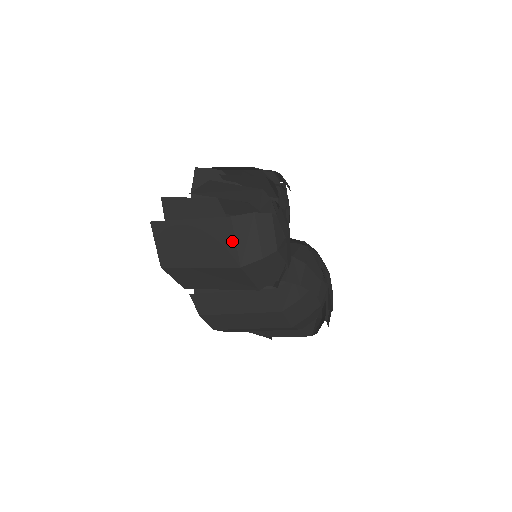
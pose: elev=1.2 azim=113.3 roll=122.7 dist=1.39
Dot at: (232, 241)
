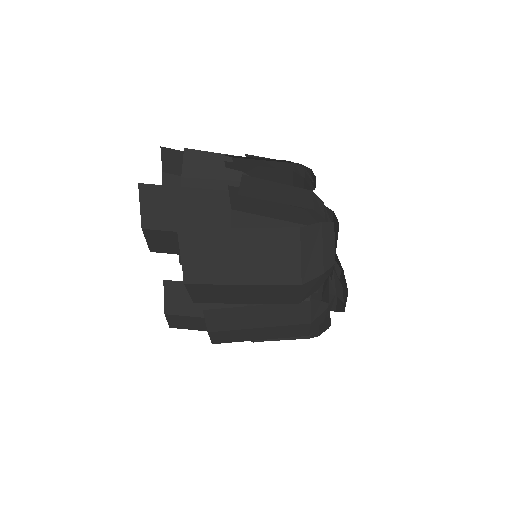
Dot at: (296, 256)
